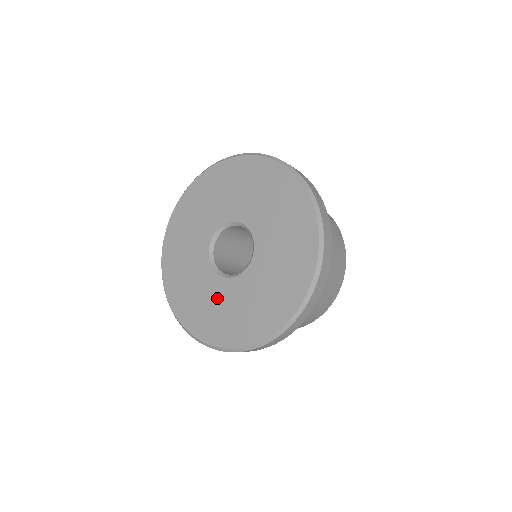
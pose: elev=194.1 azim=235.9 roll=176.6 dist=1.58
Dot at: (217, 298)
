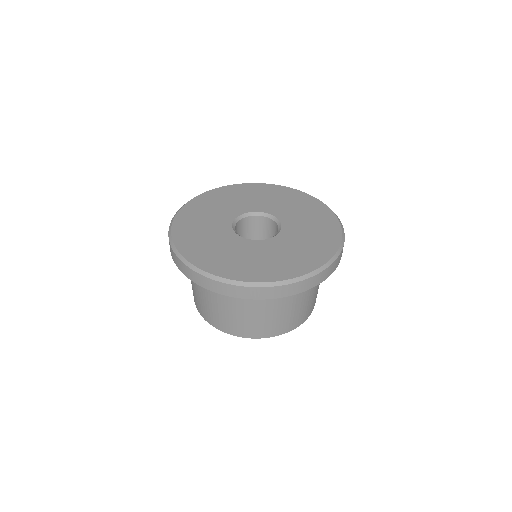
Dot at: (241, 250)
